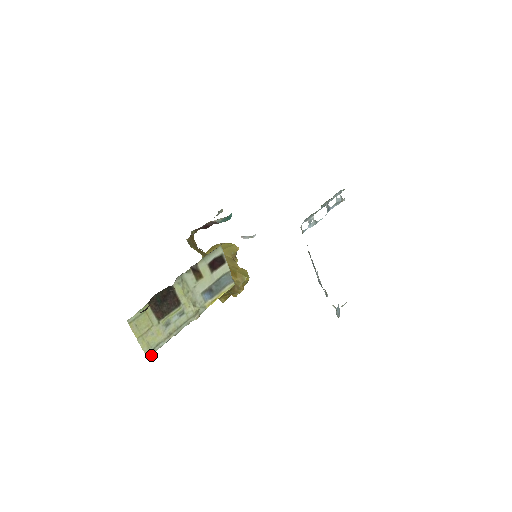
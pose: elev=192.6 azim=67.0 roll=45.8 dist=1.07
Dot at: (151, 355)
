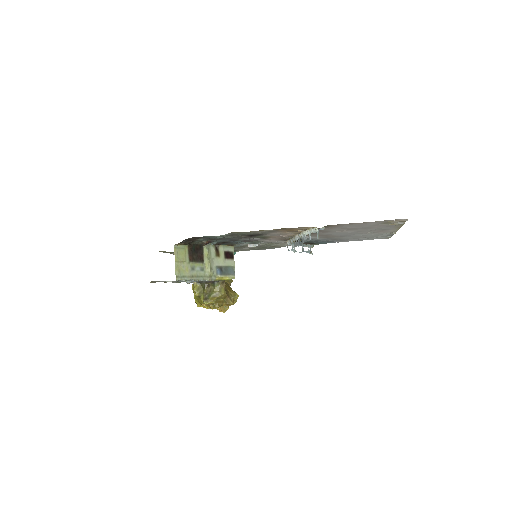
Dot at: (178, 280)
